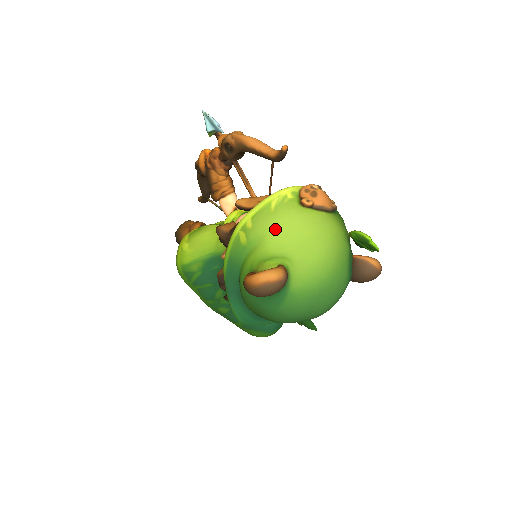
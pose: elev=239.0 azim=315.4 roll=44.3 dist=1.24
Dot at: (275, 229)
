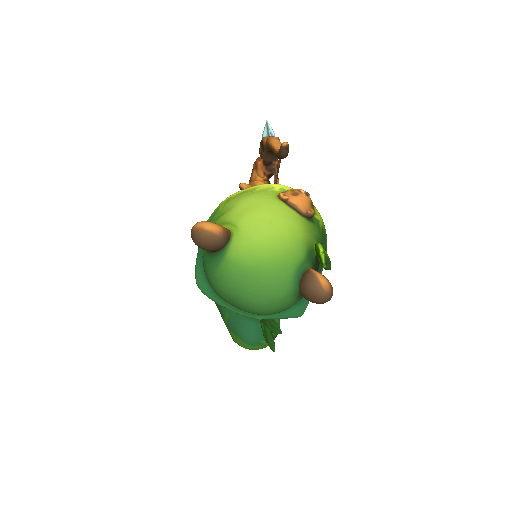
Dot at: (243, 202)
